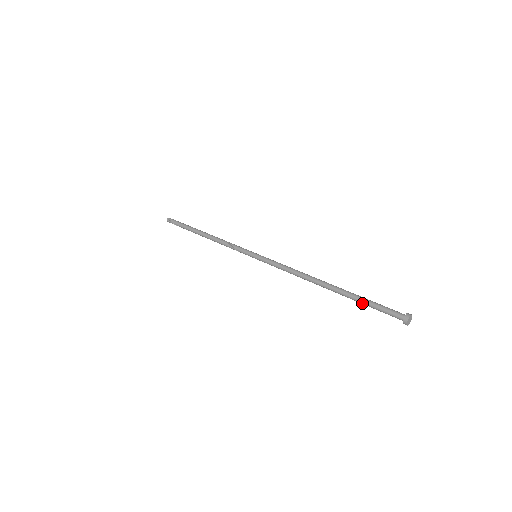
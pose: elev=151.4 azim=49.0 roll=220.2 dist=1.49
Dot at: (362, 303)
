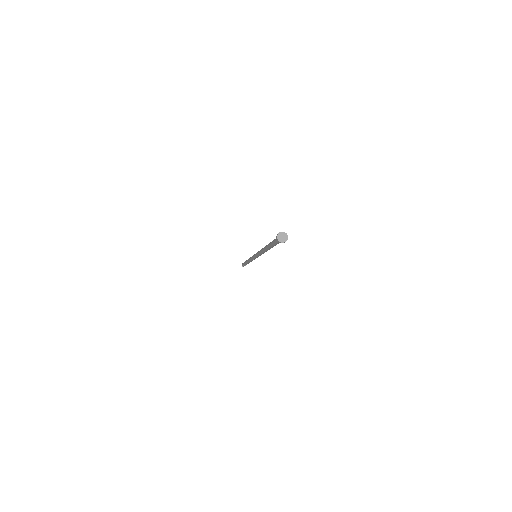
Dot at: (271, 244)
